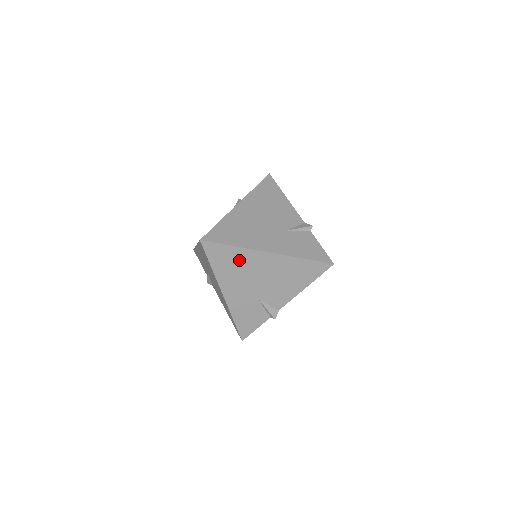
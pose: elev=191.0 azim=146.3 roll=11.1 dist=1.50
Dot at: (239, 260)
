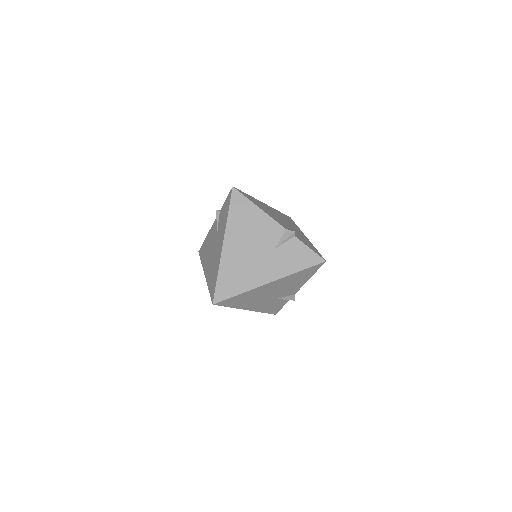
Dot at: (249, 296)
